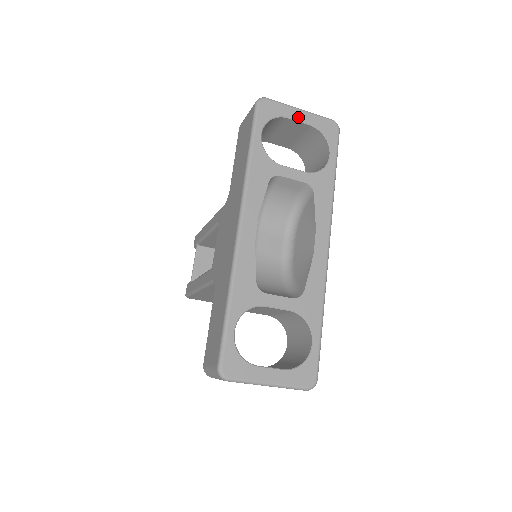
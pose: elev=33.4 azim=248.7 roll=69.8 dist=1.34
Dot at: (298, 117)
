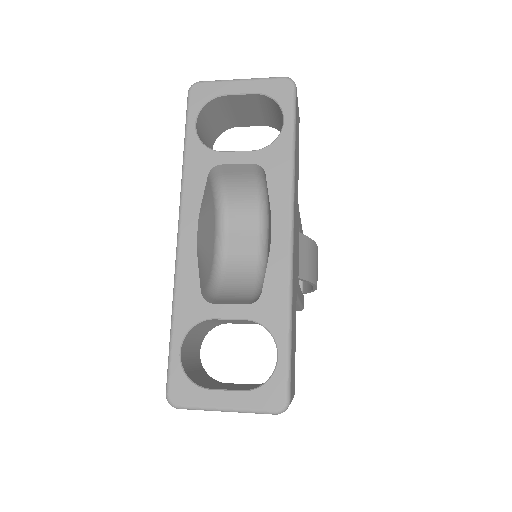
Dot at: (238, 90)
